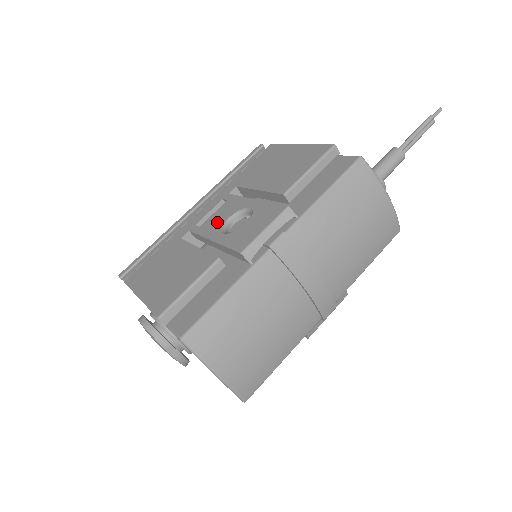
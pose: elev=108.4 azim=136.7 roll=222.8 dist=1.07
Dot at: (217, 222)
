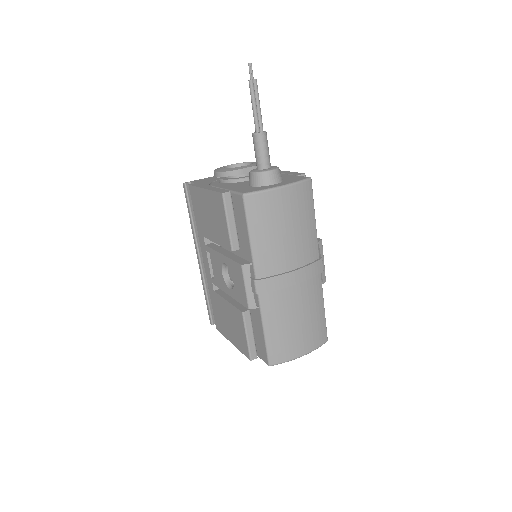
Dot at: (219, 277)
